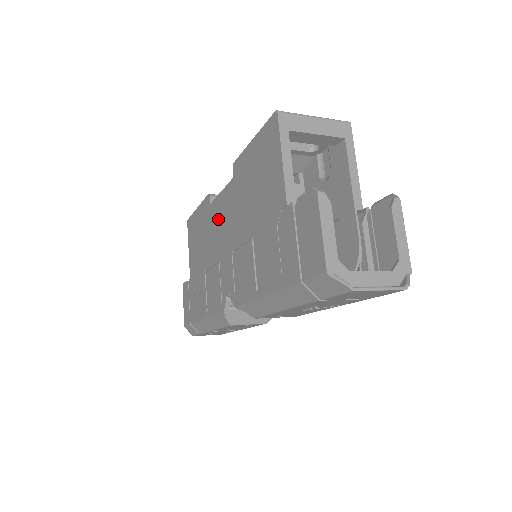
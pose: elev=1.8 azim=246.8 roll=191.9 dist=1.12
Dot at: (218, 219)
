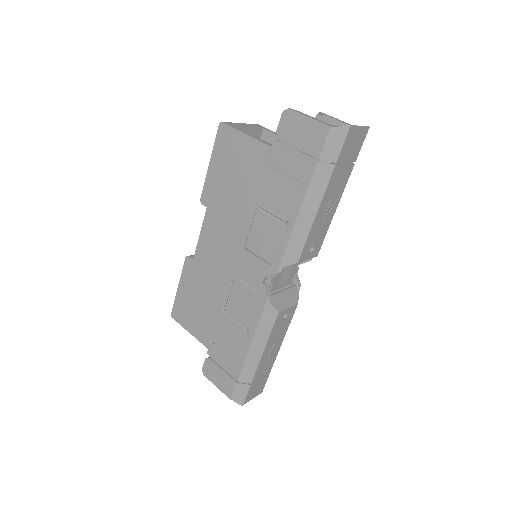
Dot at: (211, 253)
